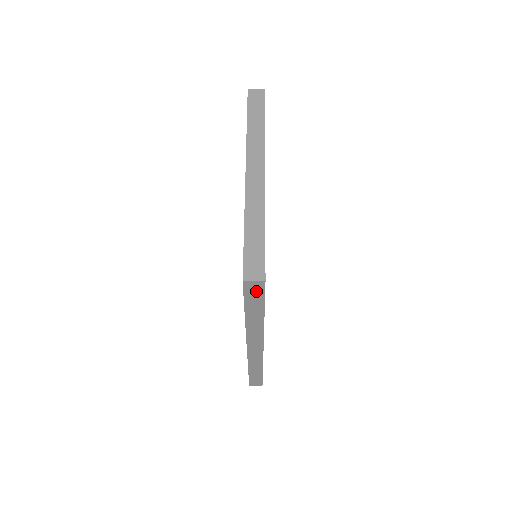
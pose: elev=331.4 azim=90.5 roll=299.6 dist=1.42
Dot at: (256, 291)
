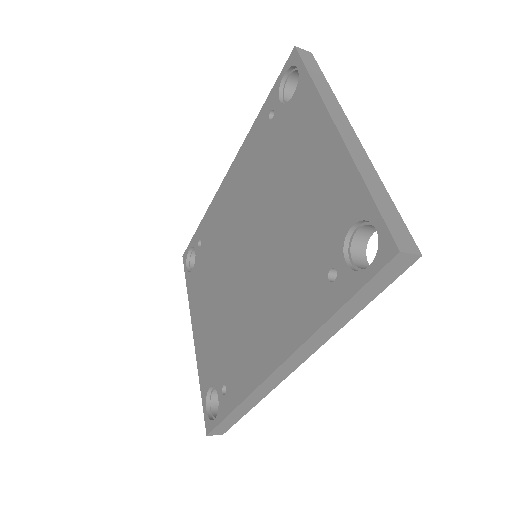
Dot at: (393, 272)
